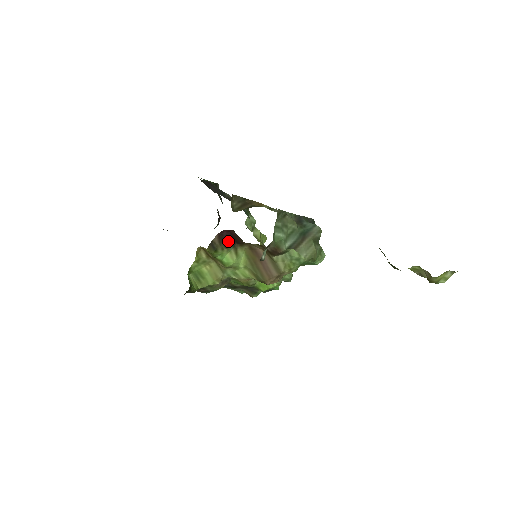
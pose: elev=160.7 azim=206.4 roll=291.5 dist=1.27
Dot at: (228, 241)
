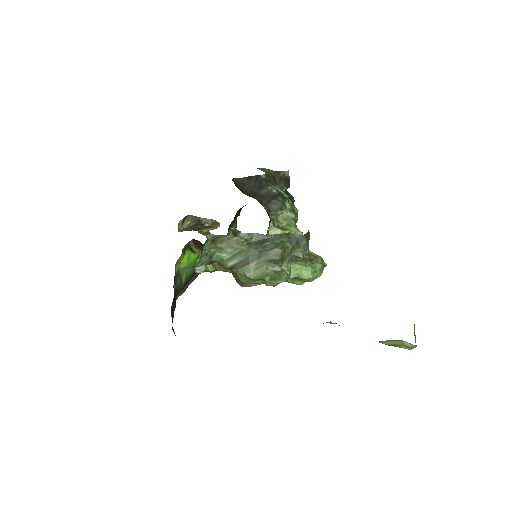
Dot at: occluded
